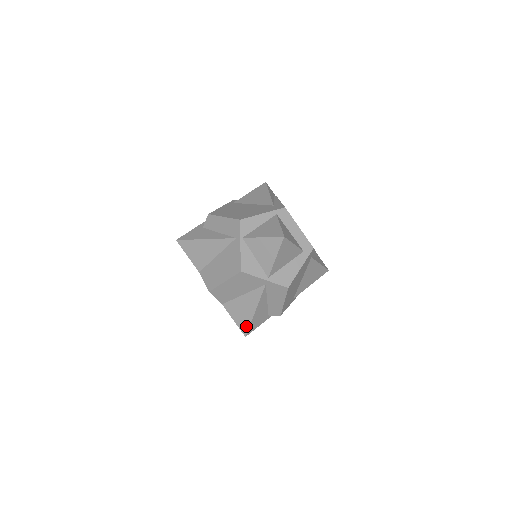
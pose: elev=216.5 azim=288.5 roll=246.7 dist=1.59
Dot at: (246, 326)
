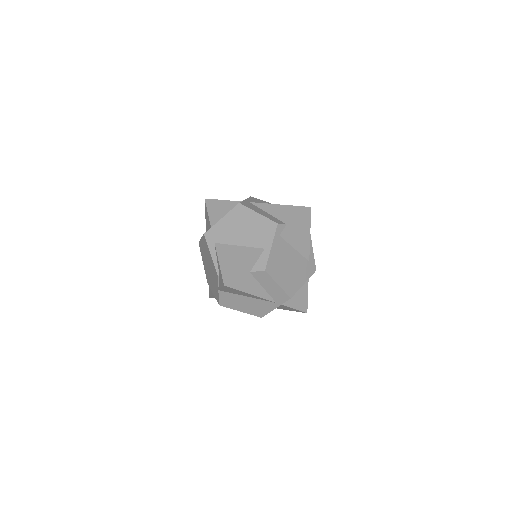
Dot at: occluded
